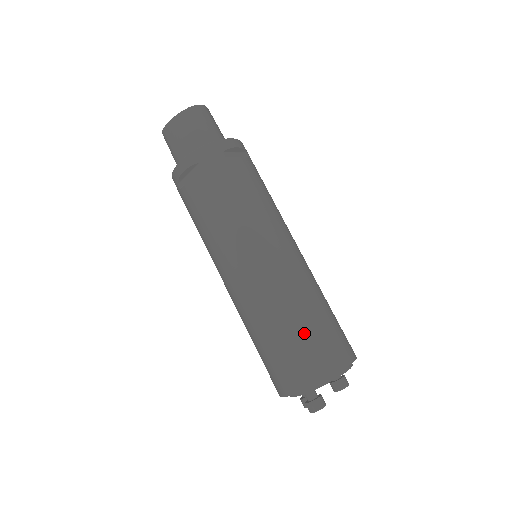
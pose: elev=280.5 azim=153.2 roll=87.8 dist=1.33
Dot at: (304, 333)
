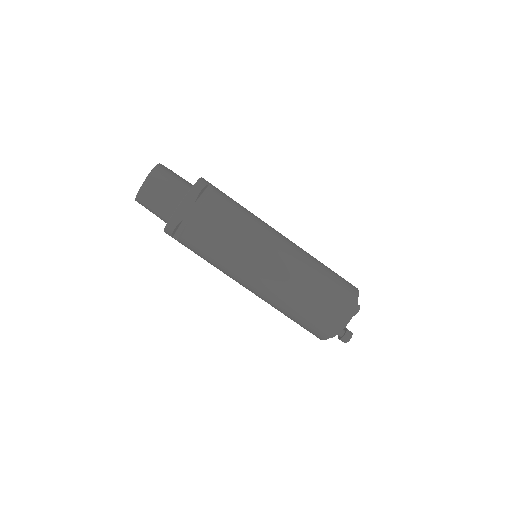
Dot at: (318, 300)
